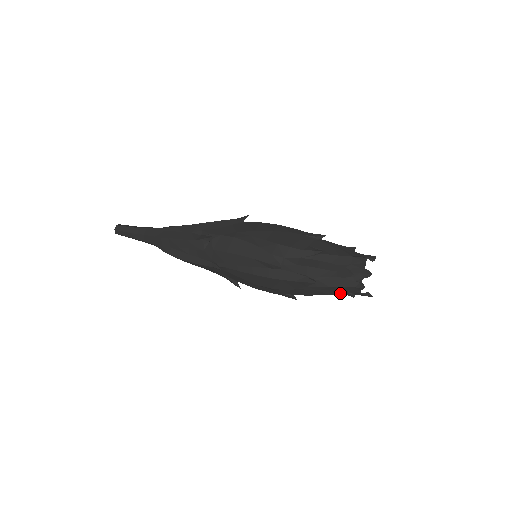
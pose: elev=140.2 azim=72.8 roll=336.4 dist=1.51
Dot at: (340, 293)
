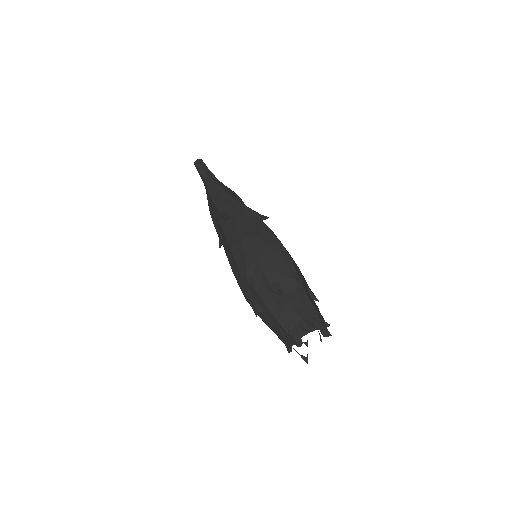
Dot at: (280, 339)
